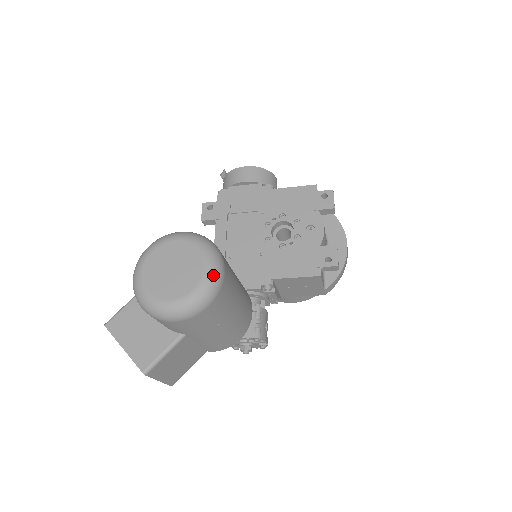
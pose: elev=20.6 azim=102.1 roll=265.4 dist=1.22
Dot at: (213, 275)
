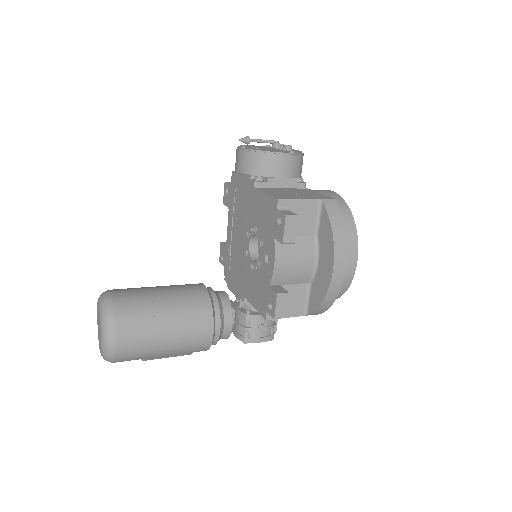
Dot at: (105, 347)
